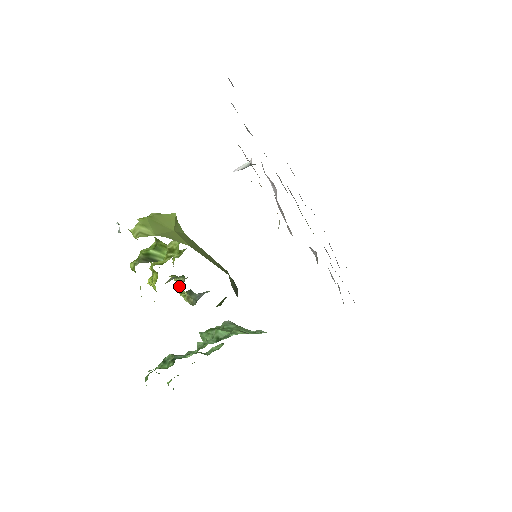
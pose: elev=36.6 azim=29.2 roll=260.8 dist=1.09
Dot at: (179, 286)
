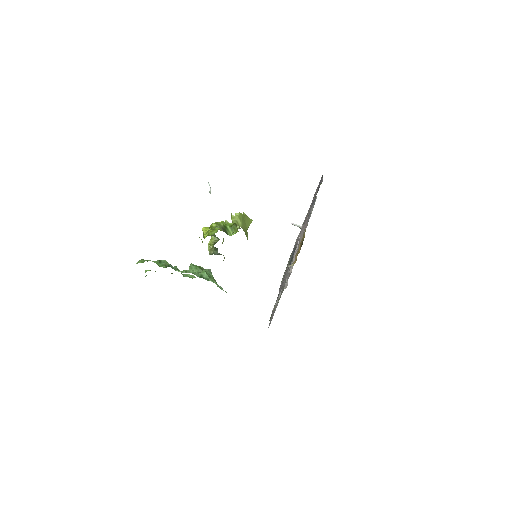
Dot at: (212, 241)
